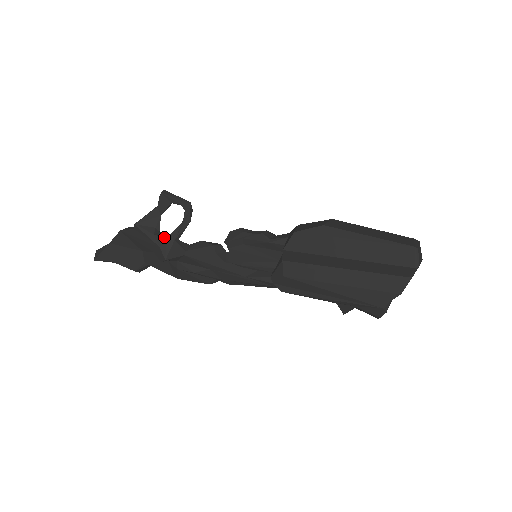
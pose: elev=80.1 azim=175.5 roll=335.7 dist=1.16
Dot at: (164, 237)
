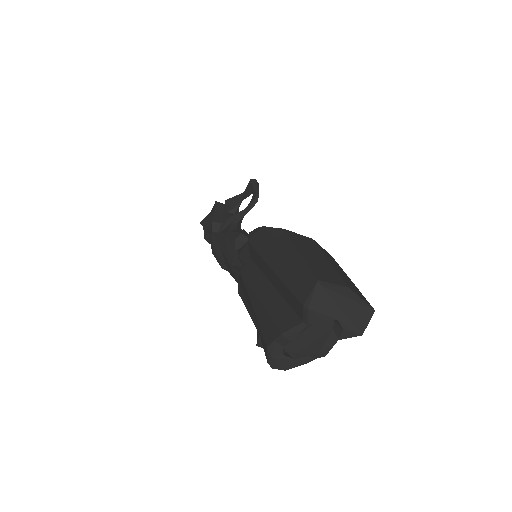
Dot at: (230, 216)
